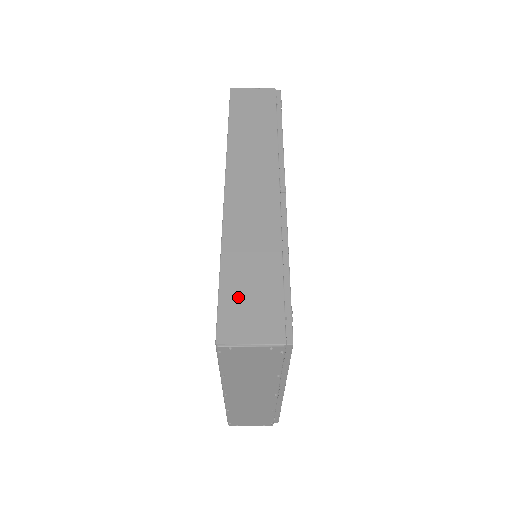
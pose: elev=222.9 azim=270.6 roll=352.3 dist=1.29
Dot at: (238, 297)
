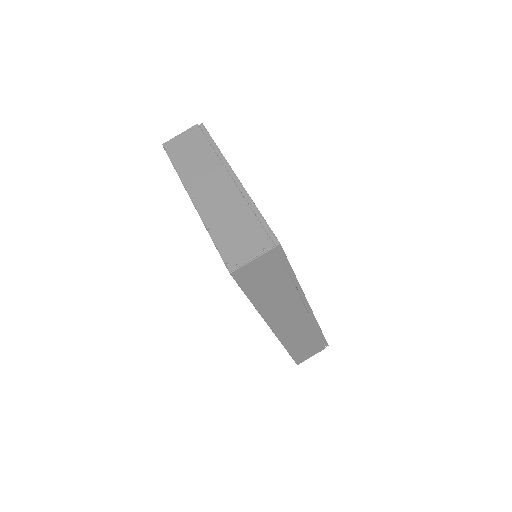
Dot at: occluded
